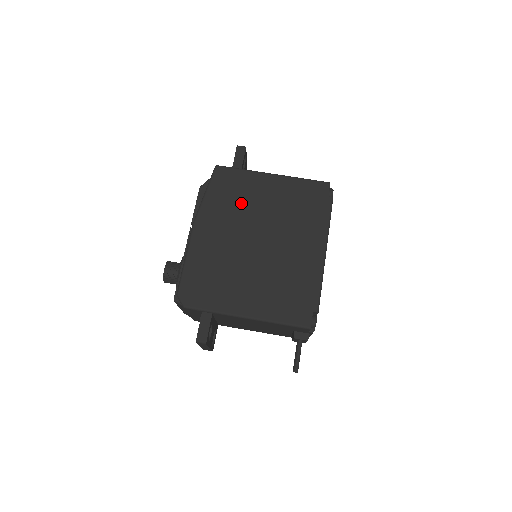
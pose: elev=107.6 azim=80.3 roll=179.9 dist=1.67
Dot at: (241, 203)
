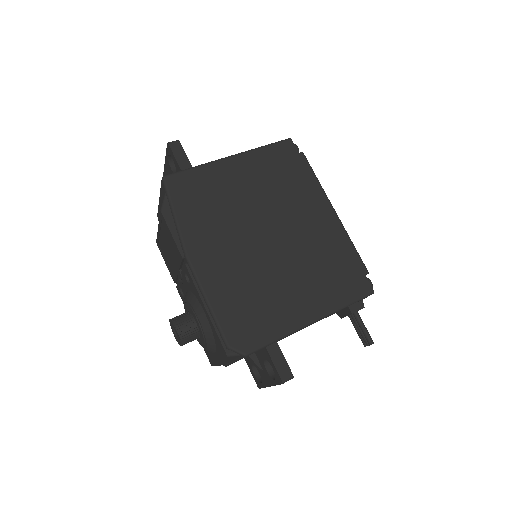
Dot at: (221, 205)
